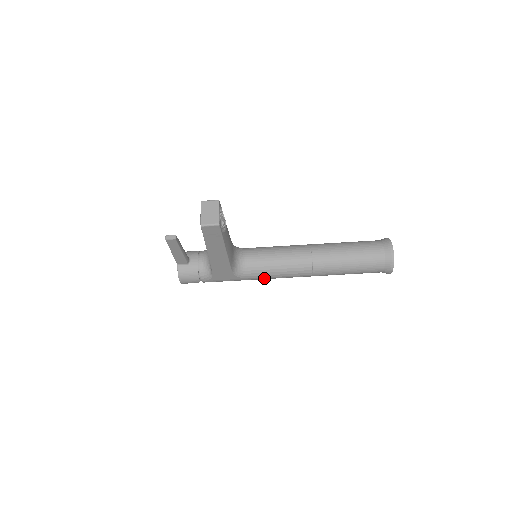
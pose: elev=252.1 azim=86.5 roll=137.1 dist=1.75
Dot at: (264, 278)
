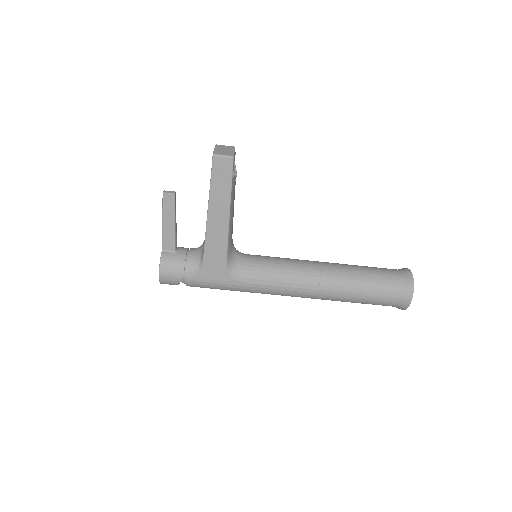
Dot at: (261, 287)
